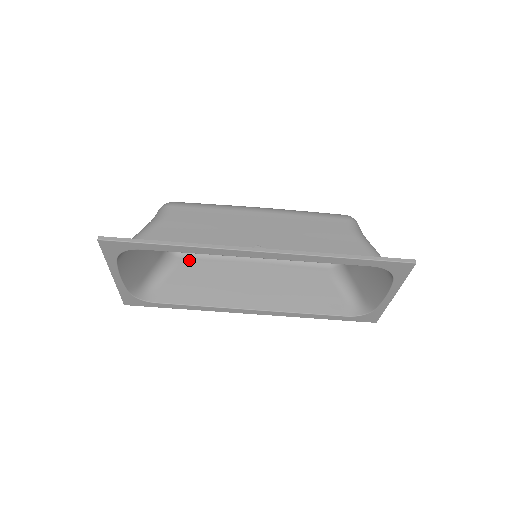
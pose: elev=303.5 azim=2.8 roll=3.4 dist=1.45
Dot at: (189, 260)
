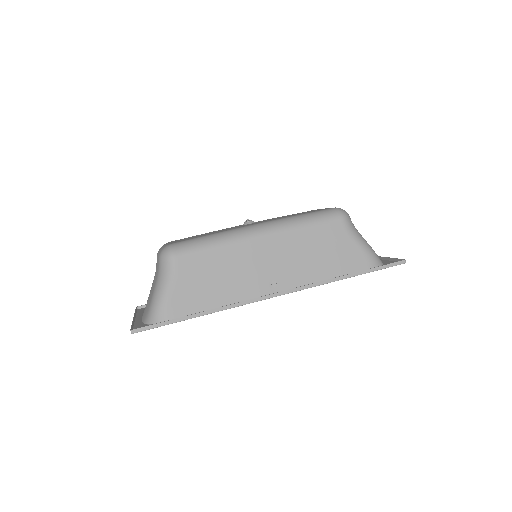
Dot at: occluded
